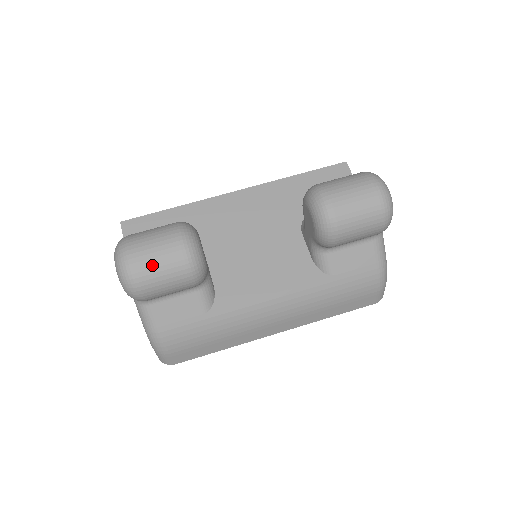
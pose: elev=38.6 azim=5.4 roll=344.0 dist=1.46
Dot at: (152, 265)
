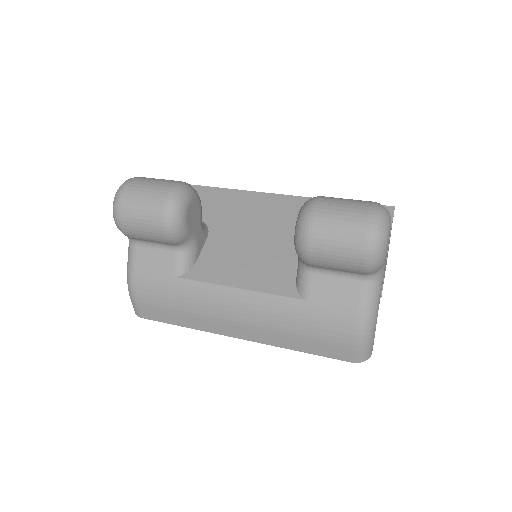
Dot at: (137, 201)
